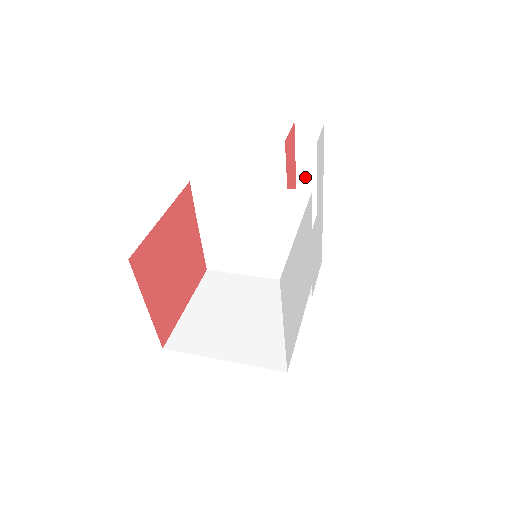
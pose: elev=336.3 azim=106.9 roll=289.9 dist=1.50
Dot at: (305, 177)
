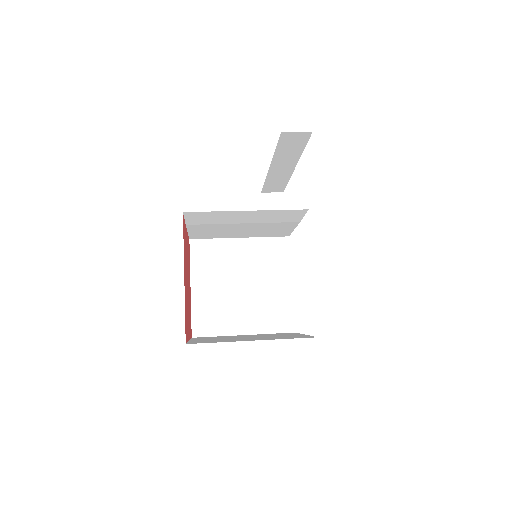
Dot at: (282, 158)
